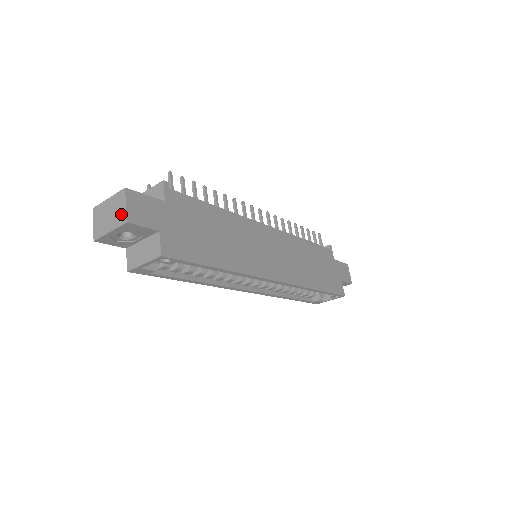
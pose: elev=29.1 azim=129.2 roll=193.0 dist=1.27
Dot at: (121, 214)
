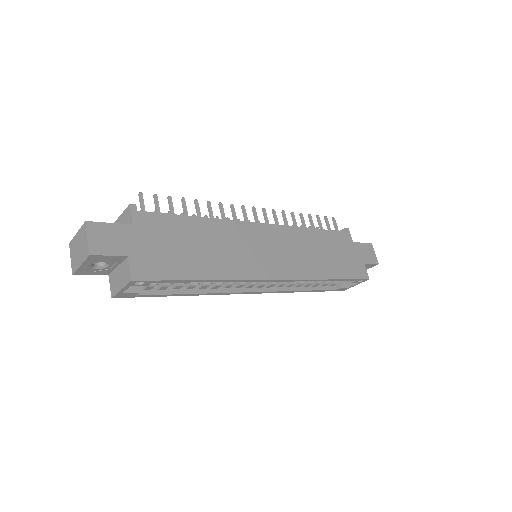
Dot at: (85, 247)
